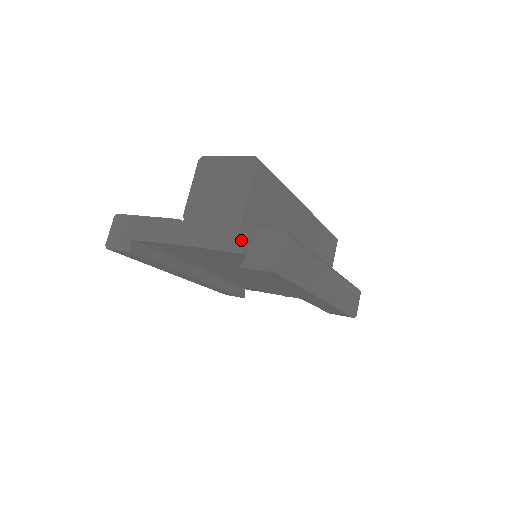
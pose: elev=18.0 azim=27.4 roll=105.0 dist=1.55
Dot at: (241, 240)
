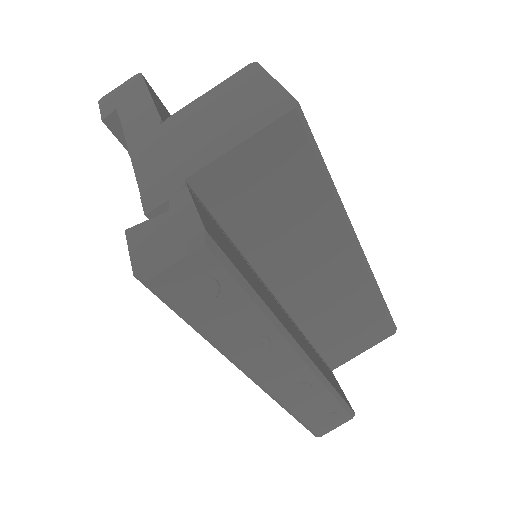
Dot at: (164, 197)
